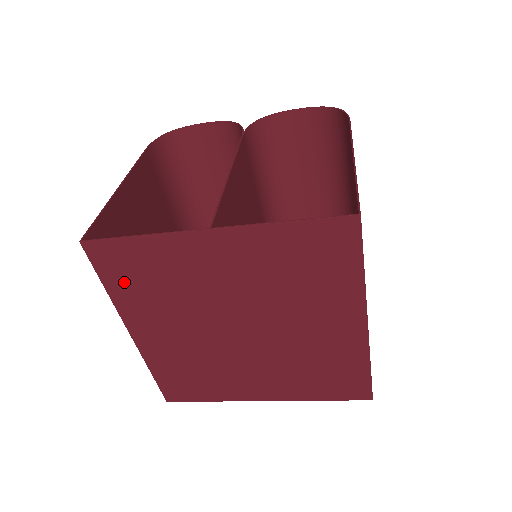
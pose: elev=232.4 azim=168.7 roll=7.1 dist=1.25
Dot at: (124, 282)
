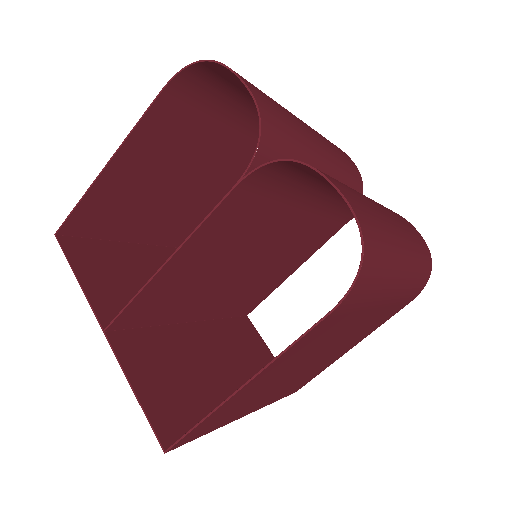
Dot at: (103, 254)
